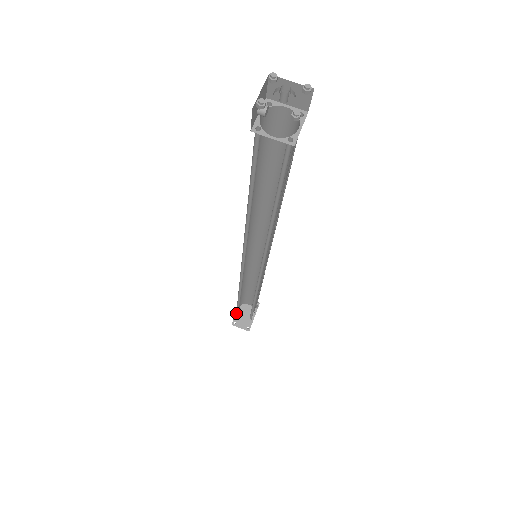
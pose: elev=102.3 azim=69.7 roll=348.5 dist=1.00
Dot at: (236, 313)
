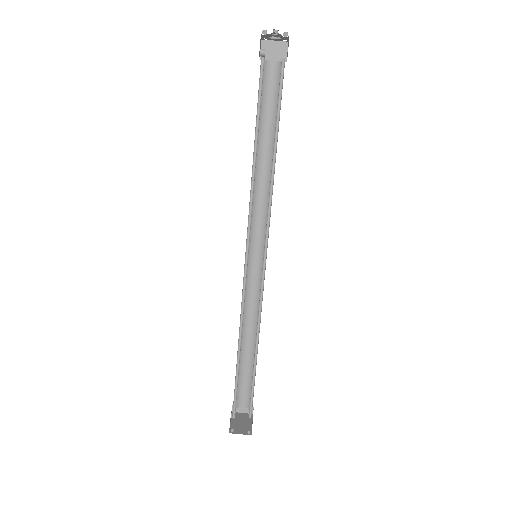
Dot at: occluded
